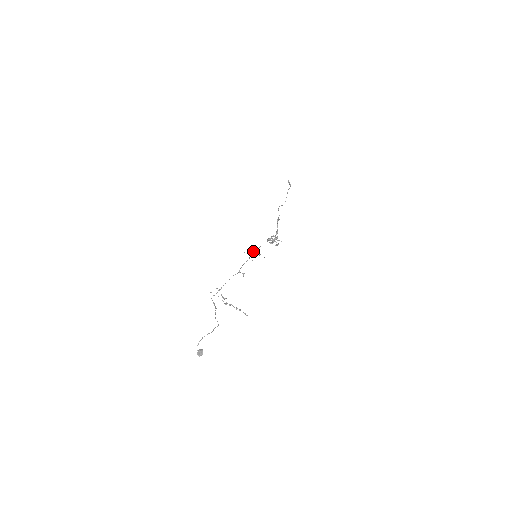
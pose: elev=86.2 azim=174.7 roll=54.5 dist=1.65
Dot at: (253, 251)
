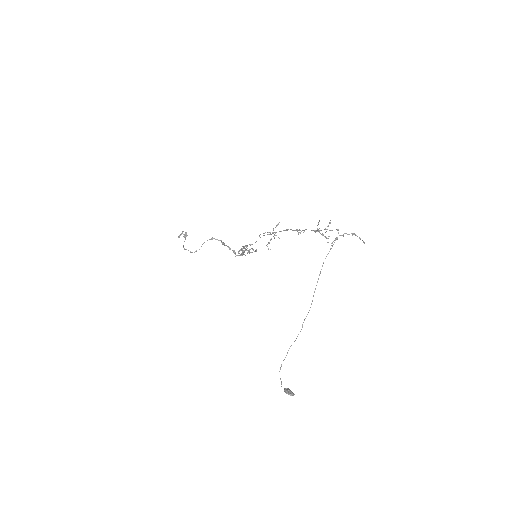
Dot at: (278, 223)
